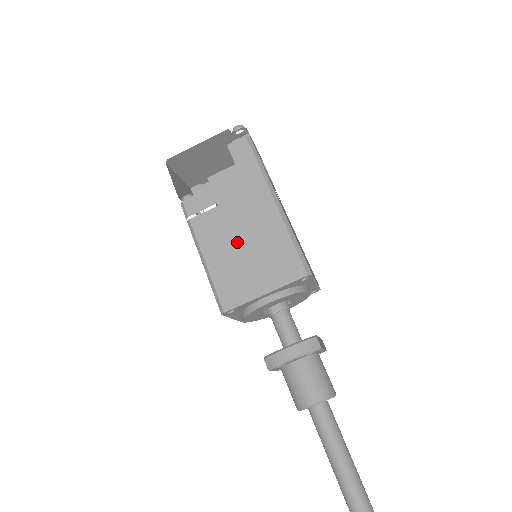
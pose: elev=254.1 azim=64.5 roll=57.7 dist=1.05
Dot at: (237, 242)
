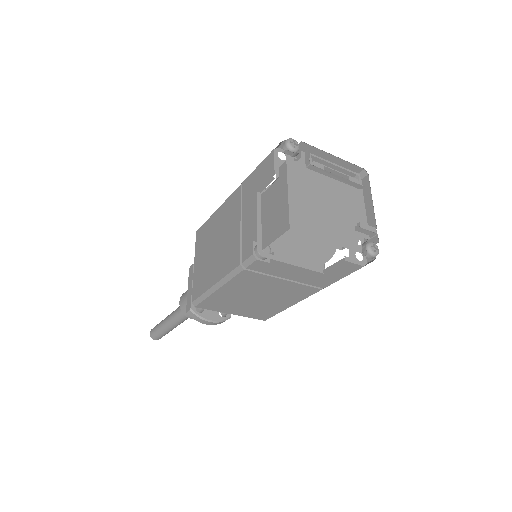
Dot at: (254, 295)
